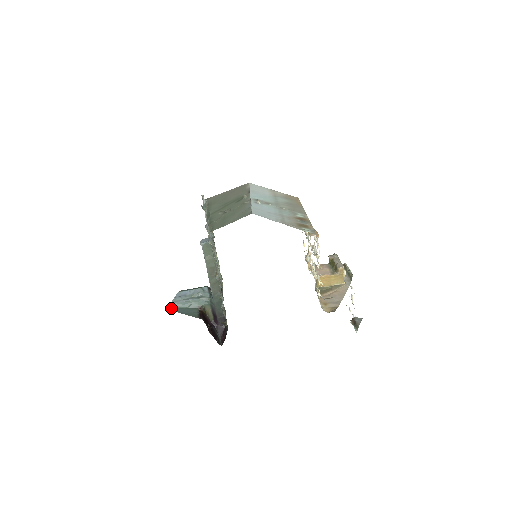
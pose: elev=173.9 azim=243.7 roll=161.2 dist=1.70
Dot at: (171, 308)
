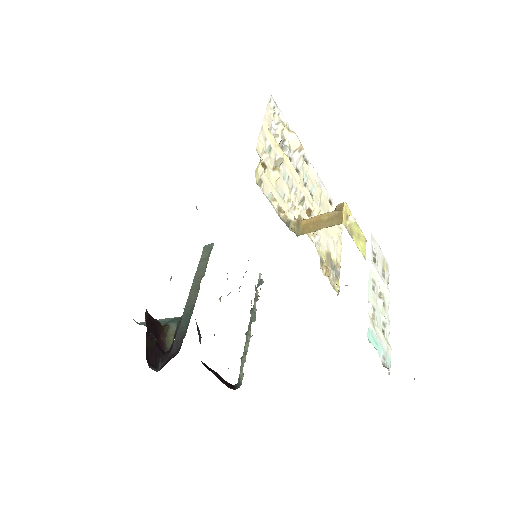
Dot at: occluded
